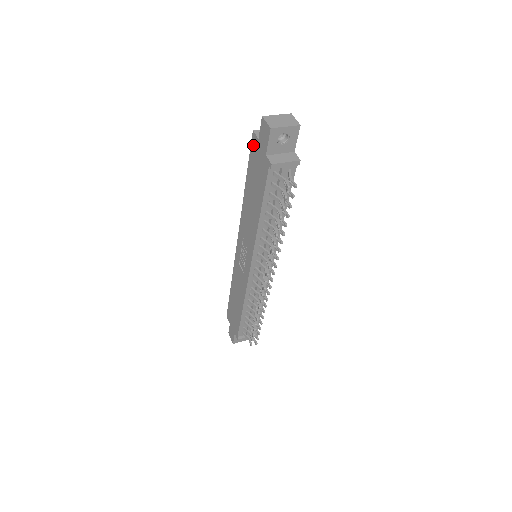
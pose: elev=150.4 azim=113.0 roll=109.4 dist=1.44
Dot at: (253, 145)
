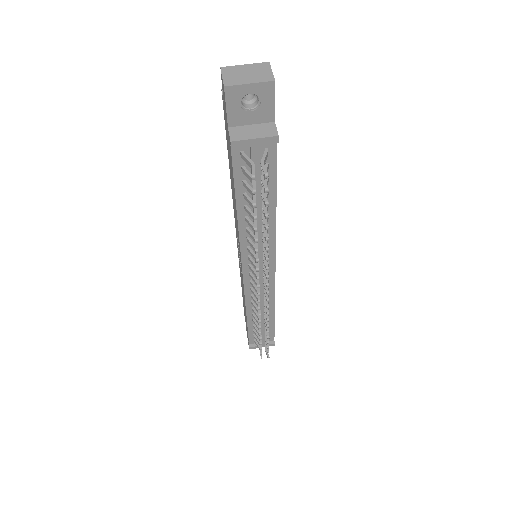
Dot at: occluded
